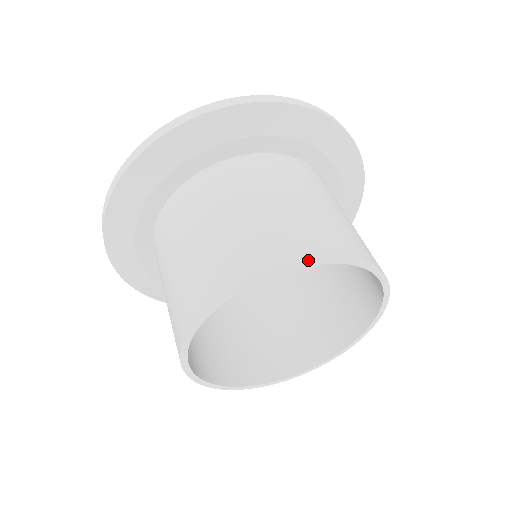
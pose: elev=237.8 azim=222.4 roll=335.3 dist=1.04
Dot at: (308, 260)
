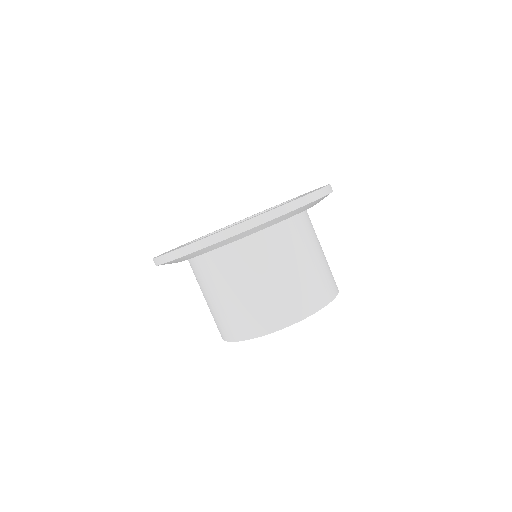
Dot at: occluded
